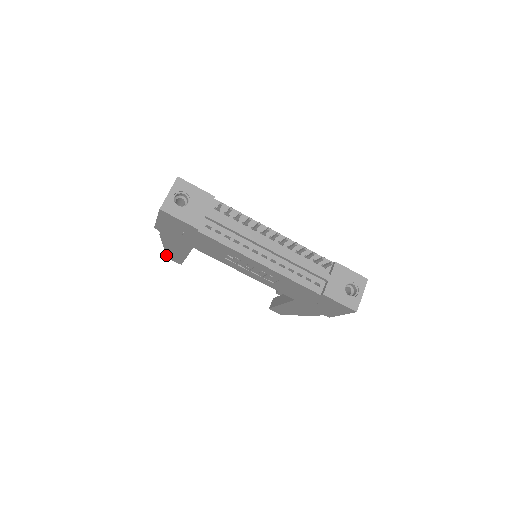
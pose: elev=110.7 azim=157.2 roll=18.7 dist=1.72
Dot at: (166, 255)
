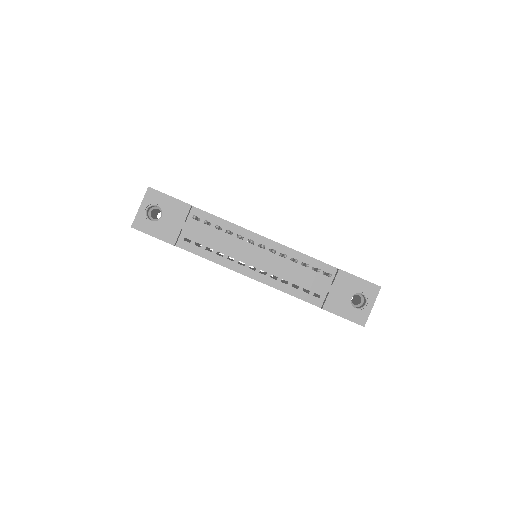
Dot at: occluded
